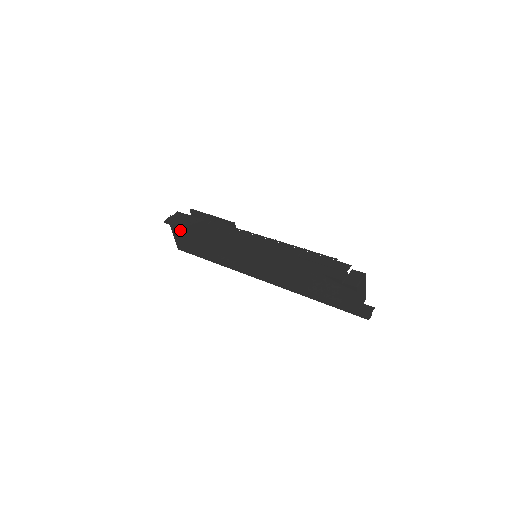
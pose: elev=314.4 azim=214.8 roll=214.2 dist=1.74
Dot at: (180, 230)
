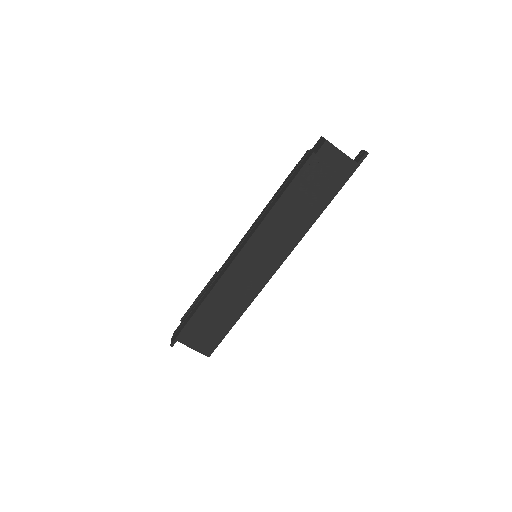
Dot at: (188, 331)
